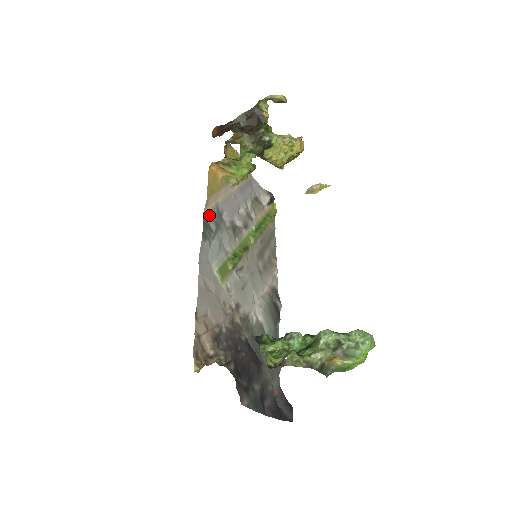
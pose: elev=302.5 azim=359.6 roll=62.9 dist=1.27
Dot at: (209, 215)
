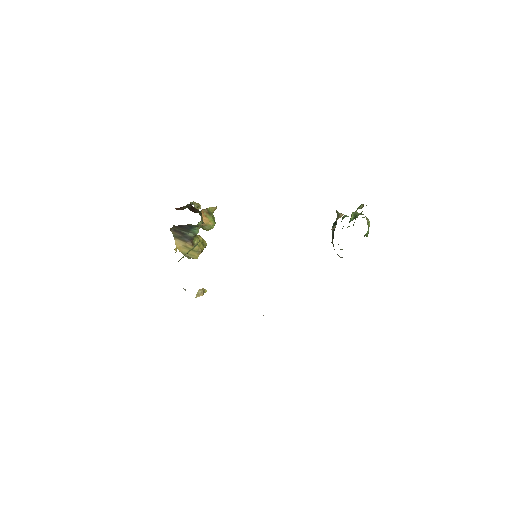
Dot at: occluded
